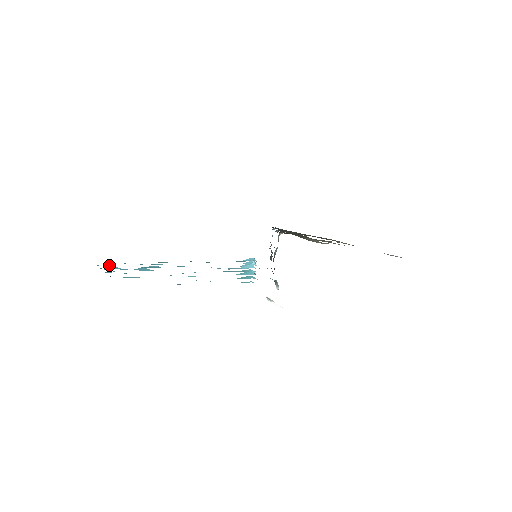
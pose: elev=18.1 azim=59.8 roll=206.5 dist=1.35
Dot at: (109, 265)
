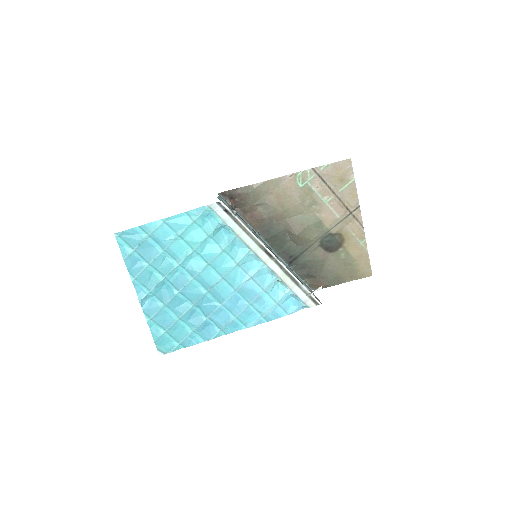
Dot at: (162, 333)
